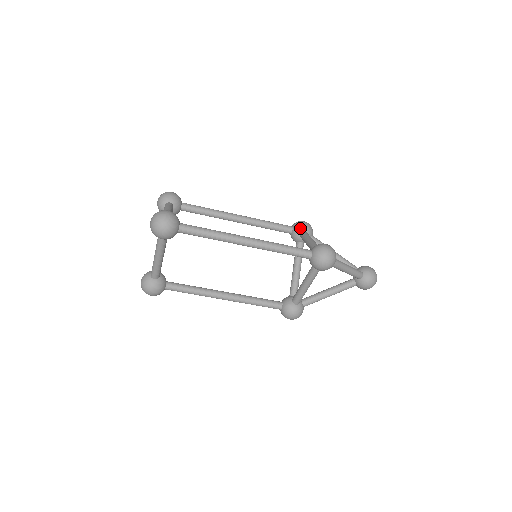
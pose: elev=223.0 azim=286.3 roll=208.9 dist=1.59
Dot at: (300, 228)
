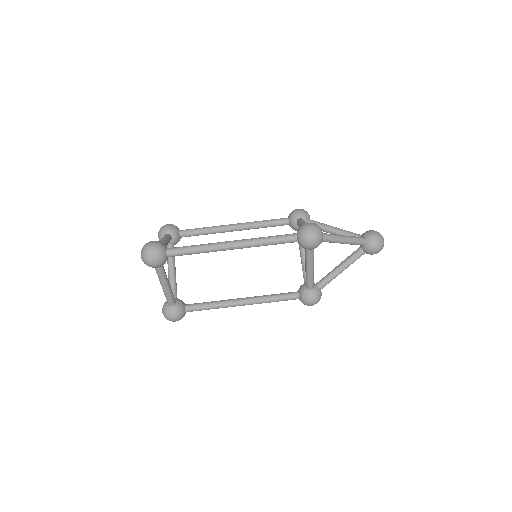
Dot at: (294, 216)
